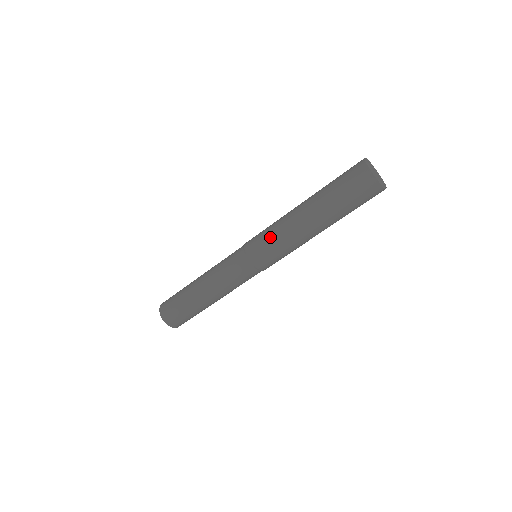
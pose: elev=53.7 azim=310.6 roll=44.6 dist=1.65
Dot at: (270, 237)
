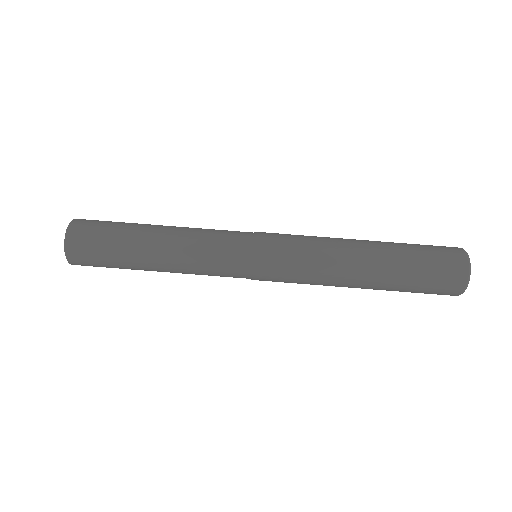
Dot at: (301, 253)
